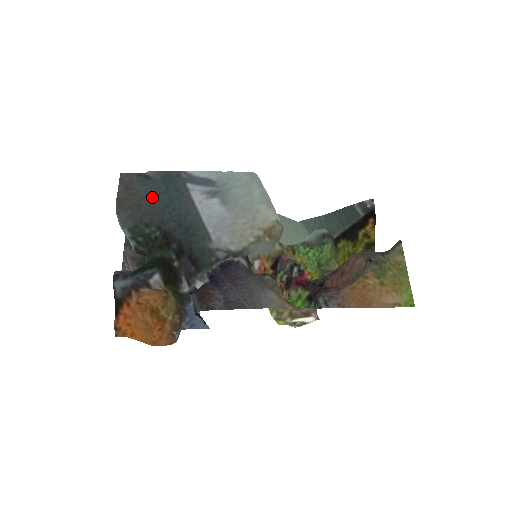
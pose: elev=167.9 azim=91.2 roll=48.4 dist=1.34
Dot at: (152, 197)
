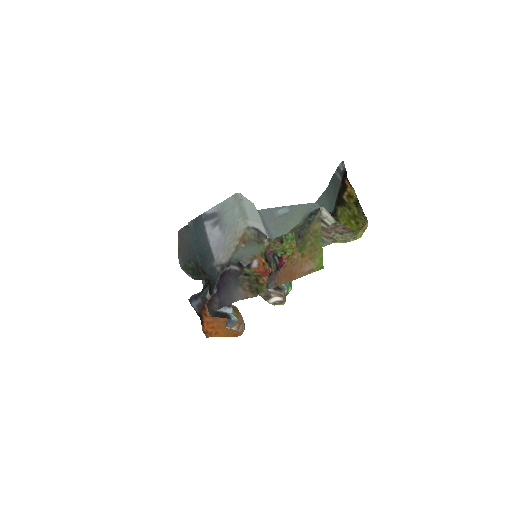
Dot at: (190, 241)
